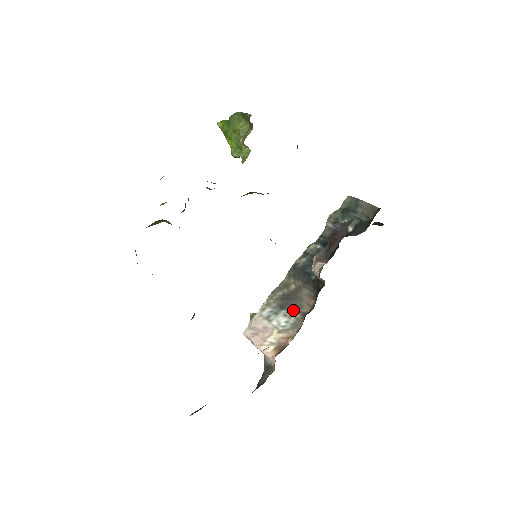
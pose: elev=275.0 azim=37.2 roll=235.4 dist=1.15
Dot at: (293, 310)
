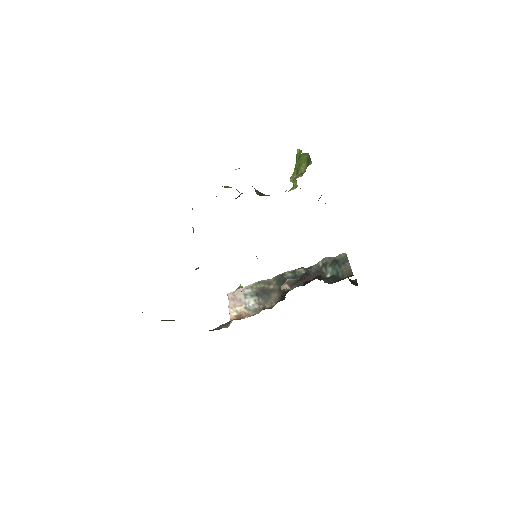
Dot at: (261, 301)
